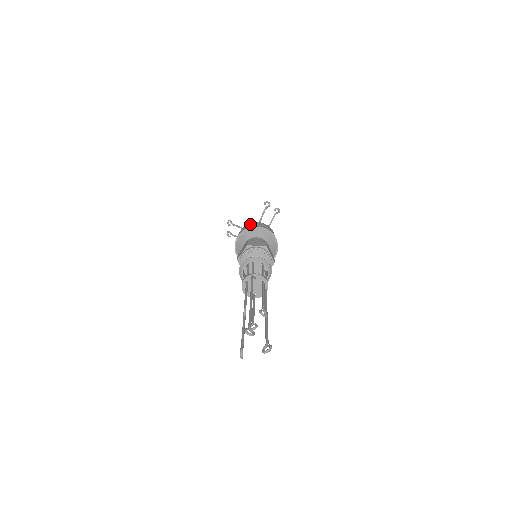
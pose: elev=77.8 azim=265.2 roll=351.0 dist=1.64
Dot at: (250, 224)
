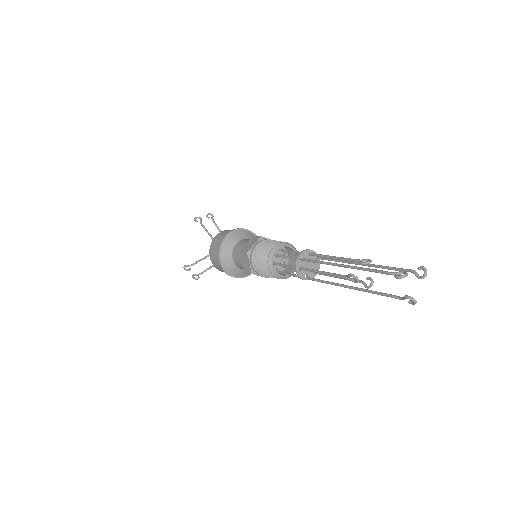
Dot at: (213, 244)
